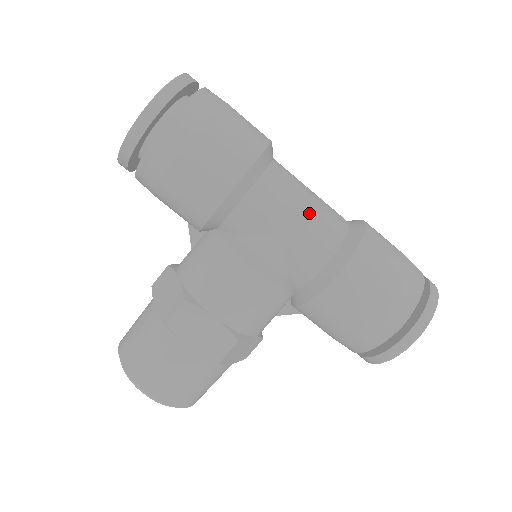
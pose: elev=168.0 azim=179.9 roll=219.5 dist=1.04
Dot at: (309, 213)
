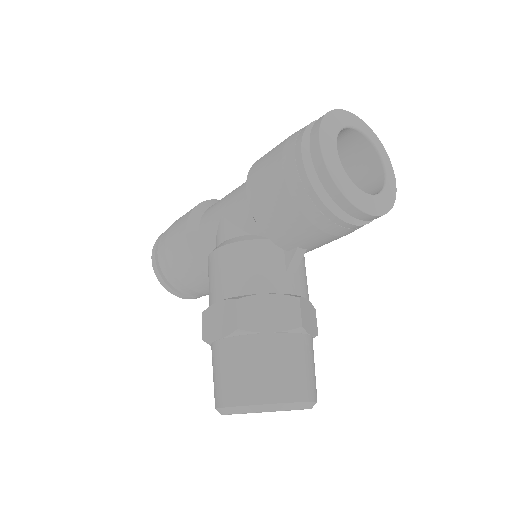
Dot at: (231, 193)
